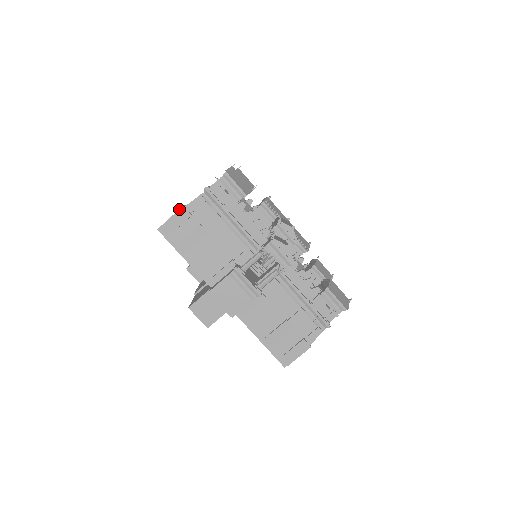
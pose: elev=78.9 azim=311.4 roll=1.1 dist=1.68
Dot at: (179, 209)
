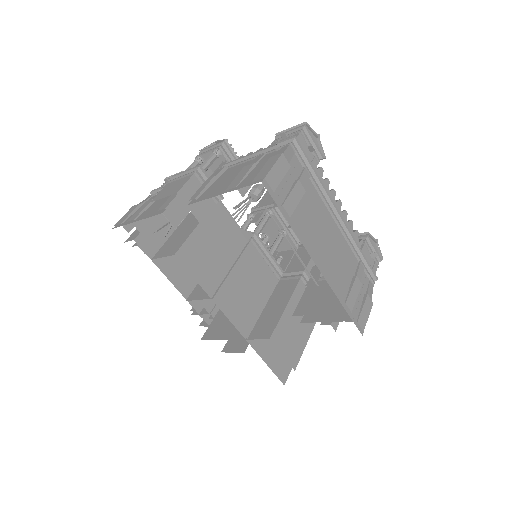
Dot at: (129, 209)
